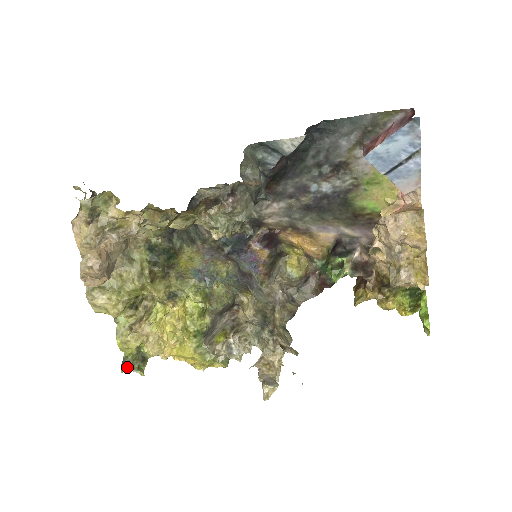
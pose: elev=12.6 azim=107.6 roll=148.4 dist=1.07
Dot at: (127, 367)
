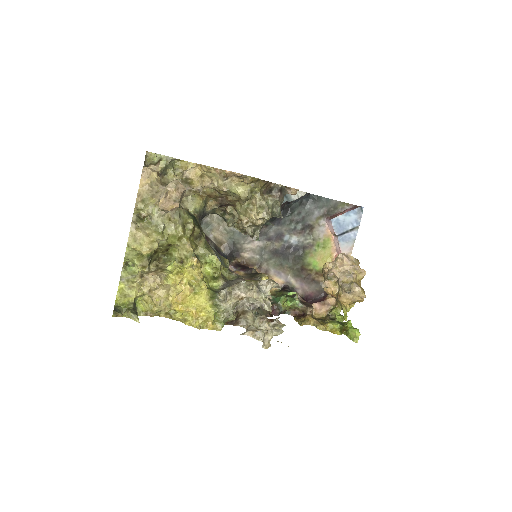
Dot at: (119, 313)
